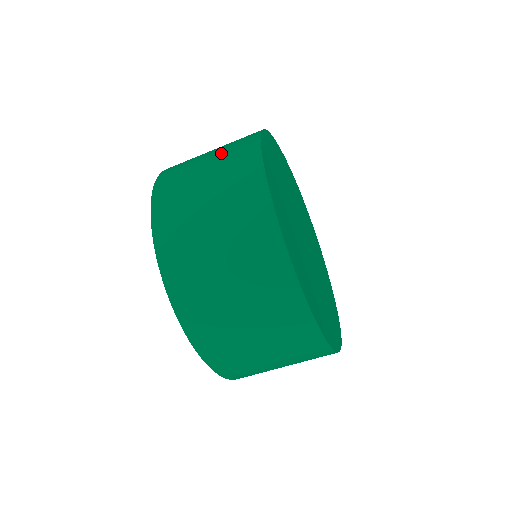
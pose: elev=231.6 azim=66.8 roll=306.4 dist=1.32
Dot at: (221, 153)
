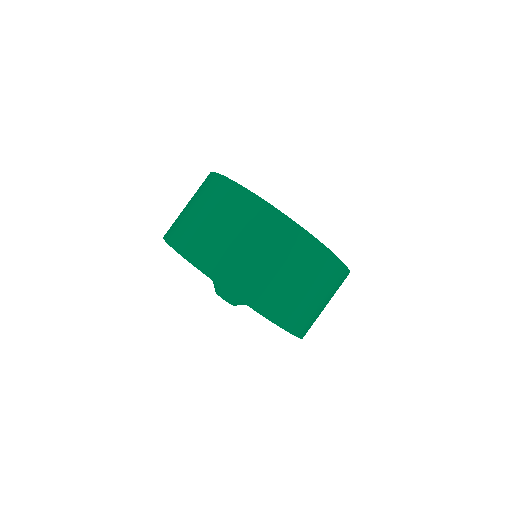
Dot at: (201, 199)
